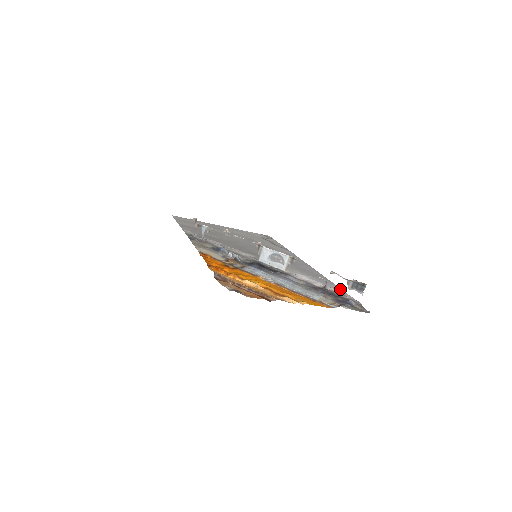
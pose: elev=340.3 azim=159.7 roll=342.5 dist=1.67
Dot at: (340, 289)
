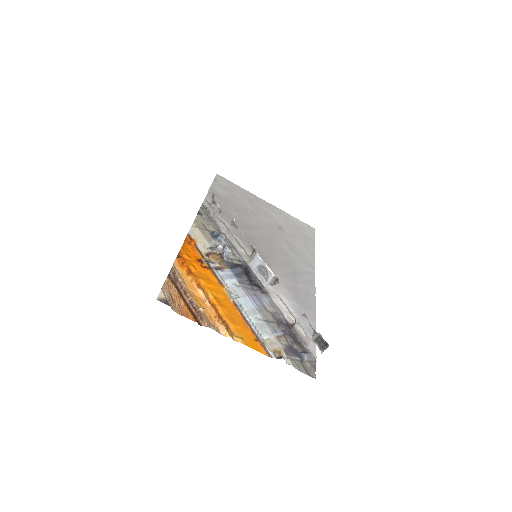
Dot at: occluded
